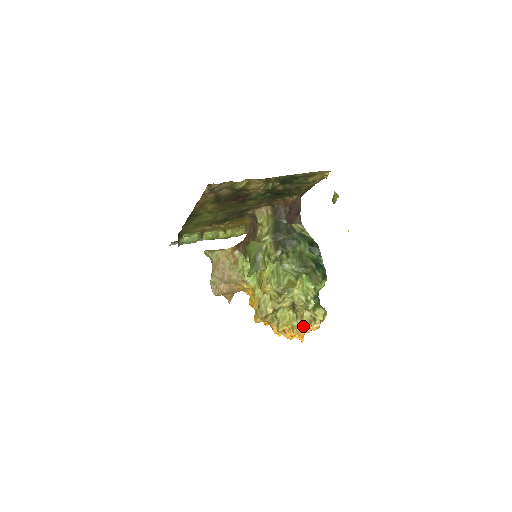
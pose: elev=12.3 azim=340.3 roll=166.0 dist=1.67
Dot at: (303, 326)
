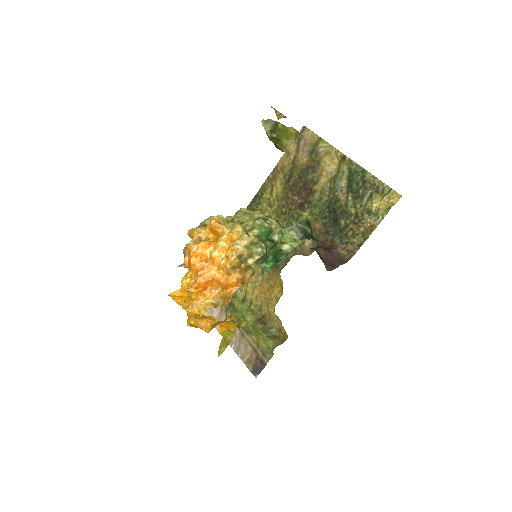
Dot at: (227, 231)
